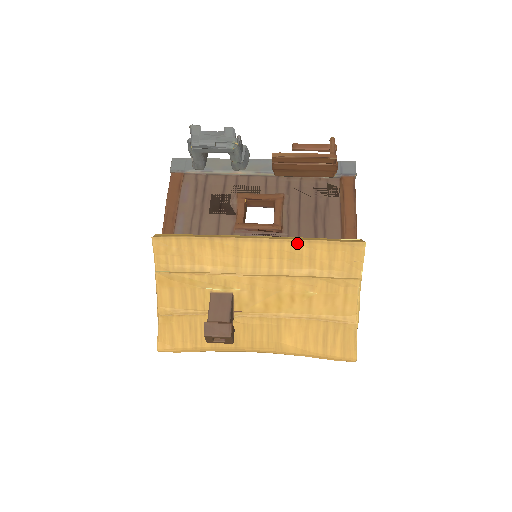
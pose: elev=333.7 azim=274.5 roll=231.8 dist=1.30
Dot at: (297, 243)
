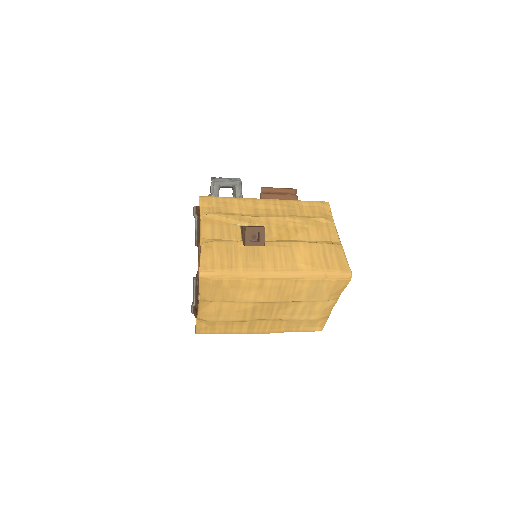
Dot at: (290, 202)
